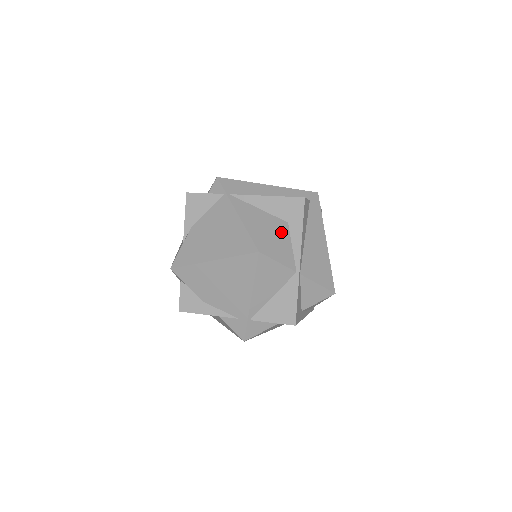
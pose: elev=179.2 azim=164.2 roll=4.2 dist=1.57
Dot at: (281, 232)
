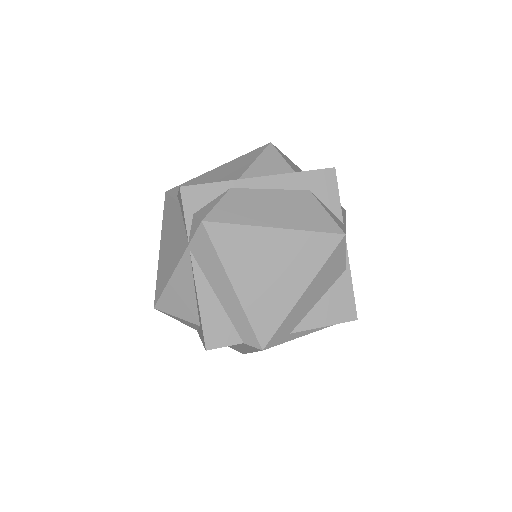
Dot at: (187, 321)
